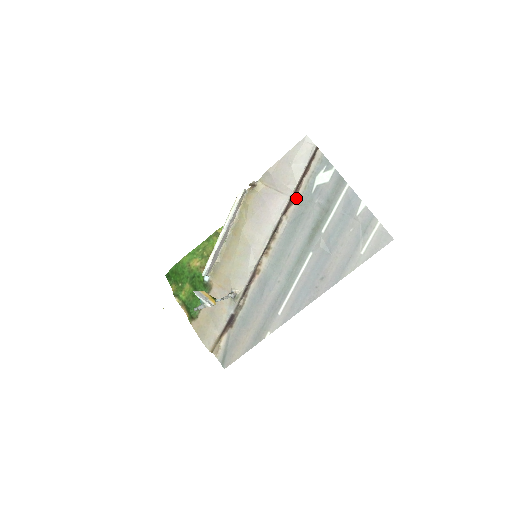
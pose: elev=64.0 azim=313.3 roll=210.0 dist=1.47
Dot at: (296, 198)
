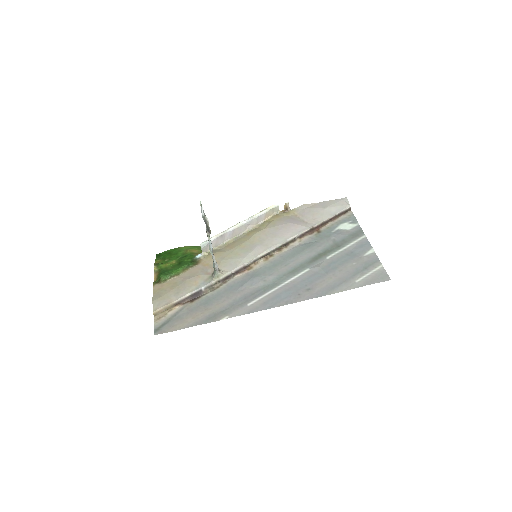
Dot at: (316, 231)
